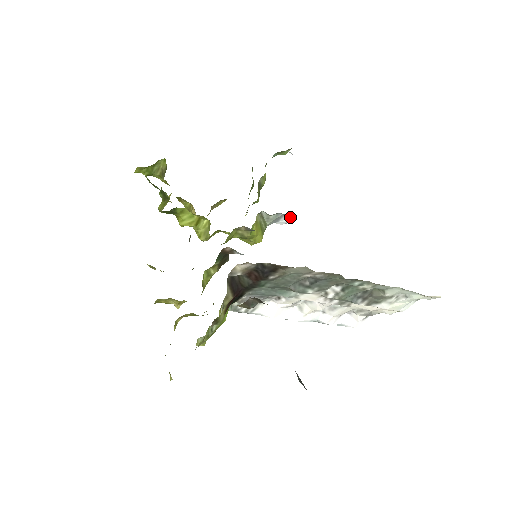
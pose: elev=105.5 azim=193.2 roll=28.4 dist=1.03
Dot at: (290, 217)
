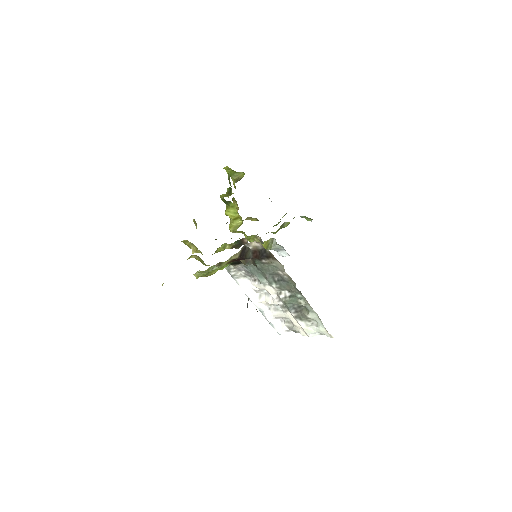
Dot at: (286, 254)
